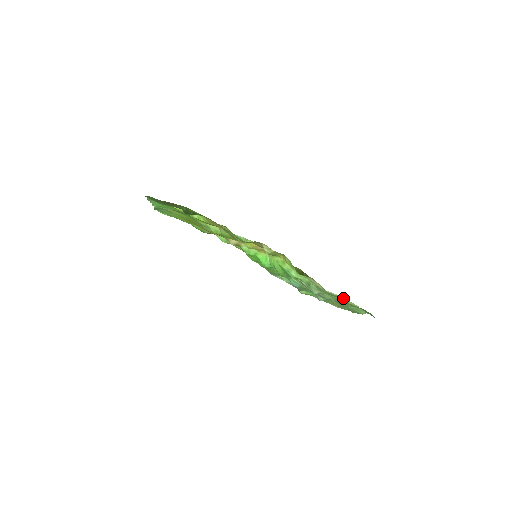
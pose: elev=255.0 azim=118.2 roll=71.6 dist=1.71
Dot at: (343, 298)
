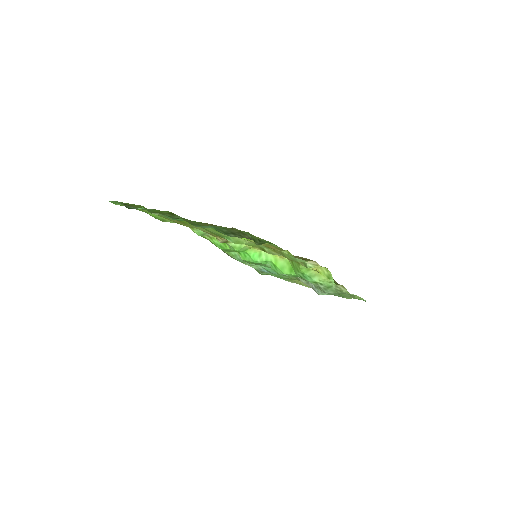
Dot at: (358, 296)
